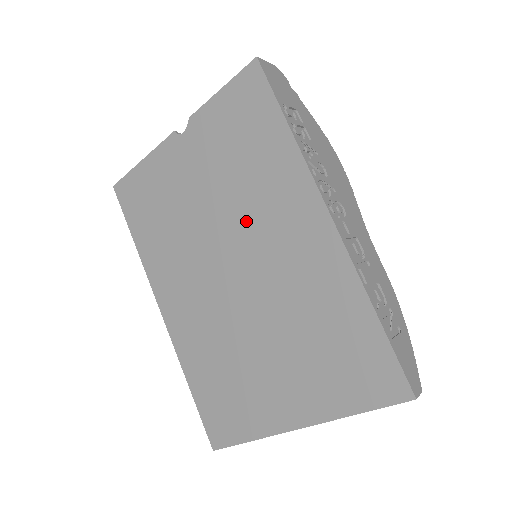
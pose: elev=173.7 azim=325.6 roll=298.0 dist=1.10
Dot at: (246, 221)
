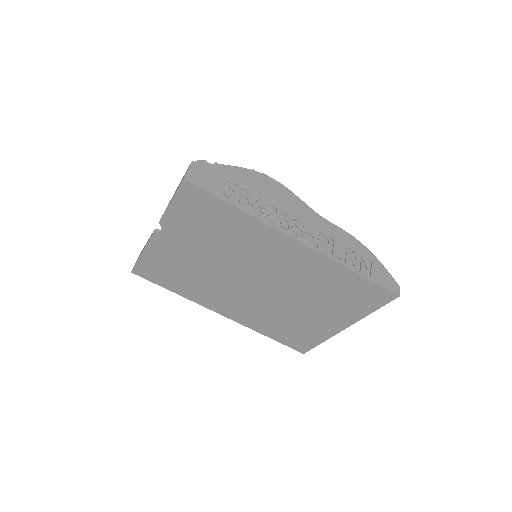
Dot at: (246, 260)
